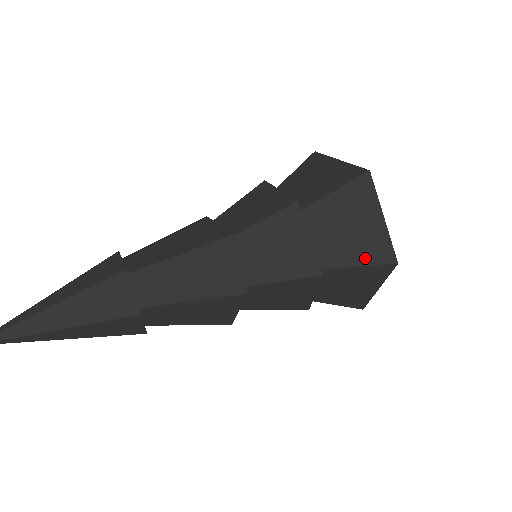
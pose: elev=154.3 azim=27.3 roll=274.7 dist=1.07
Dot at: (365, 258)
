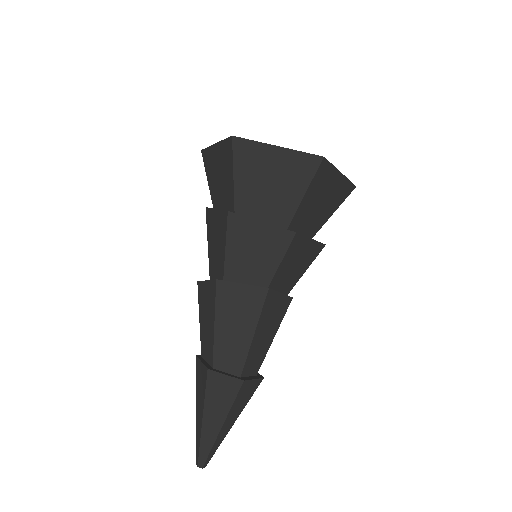
Dot at: (337, 204)
